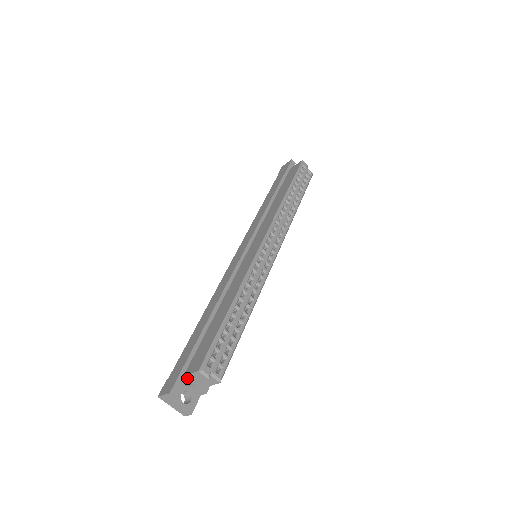
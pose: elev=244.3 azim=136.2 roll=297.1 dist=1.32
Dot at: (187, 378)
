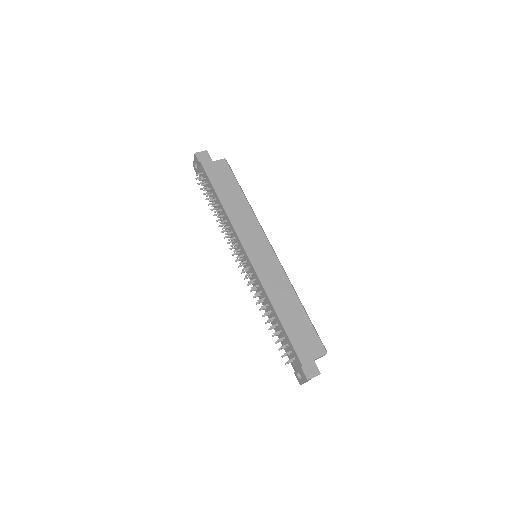
Dot at: occluded
